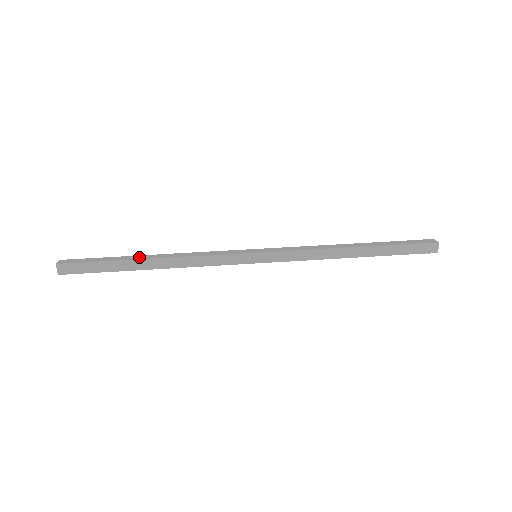
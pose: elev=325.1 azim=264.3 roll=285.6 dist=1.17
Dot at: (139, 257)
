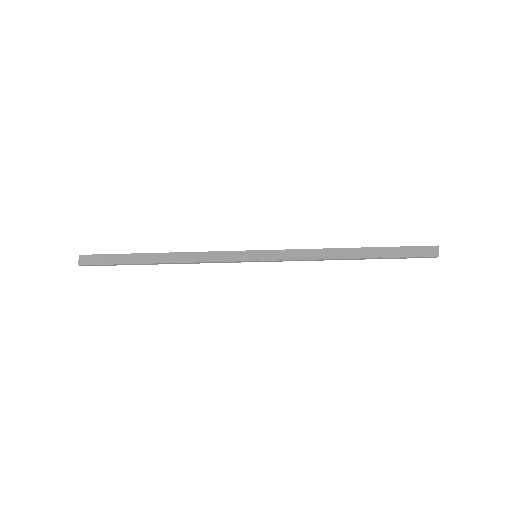
Dot at: (150, 253)
